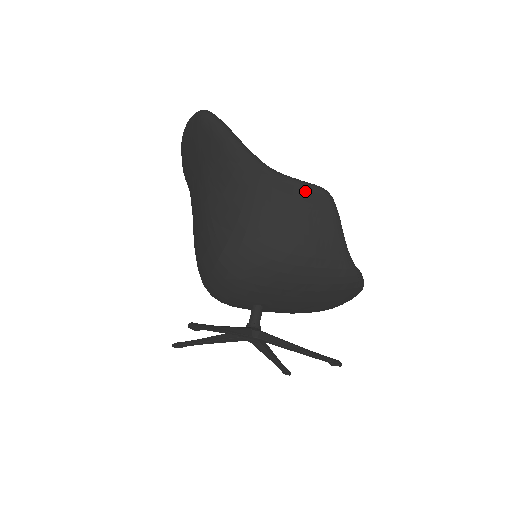
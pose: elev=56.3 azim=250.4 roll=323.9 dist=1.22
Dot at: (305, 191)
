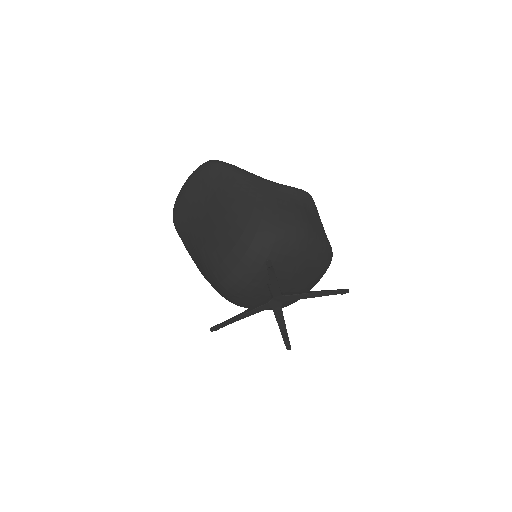
Dot at: (299, 192)
